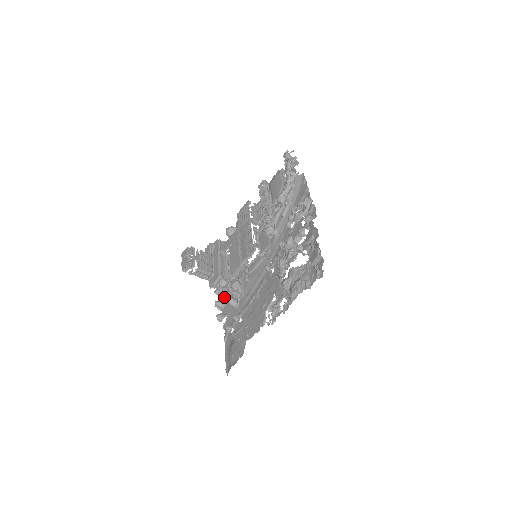
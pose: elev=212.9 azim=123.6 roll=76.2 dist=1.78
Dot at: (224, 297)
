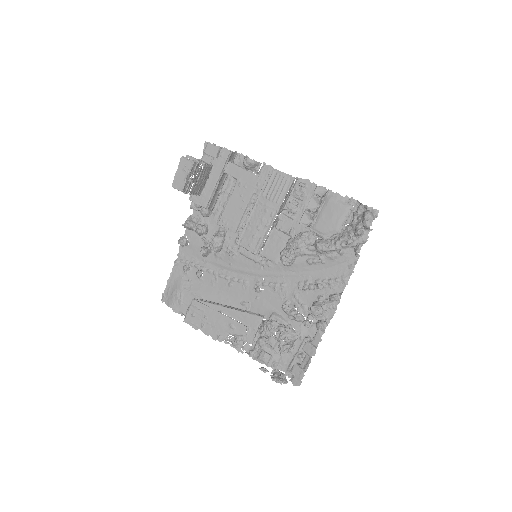
Dot at: (198, 233)
